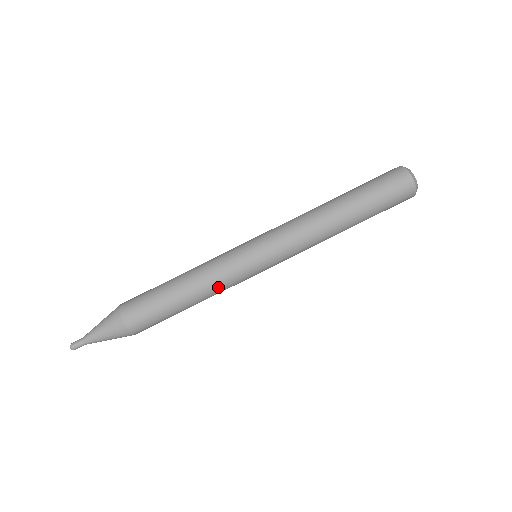
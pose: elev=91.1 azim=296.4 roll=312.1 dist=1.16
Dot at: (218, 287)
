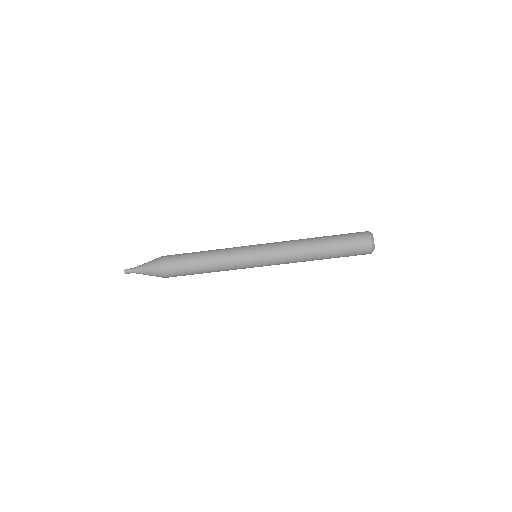
Dot at: (227, 270)
